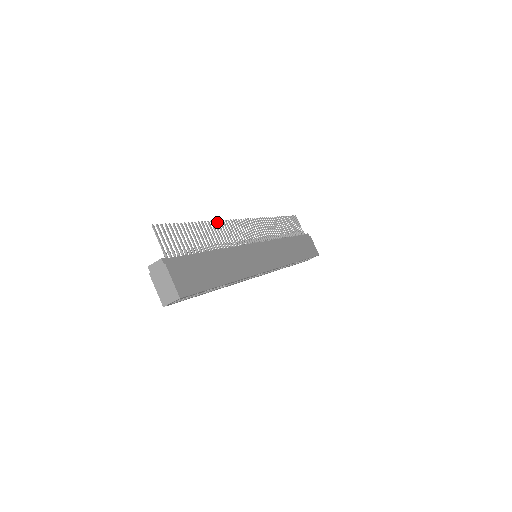
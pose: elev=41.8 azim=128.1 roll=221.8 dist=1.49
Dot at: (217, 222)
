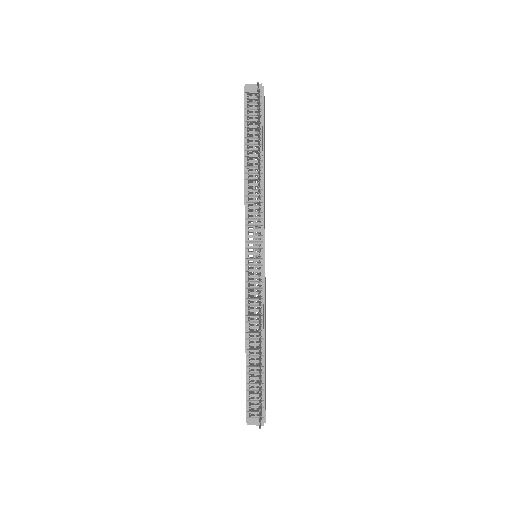
Dot at: occluded
